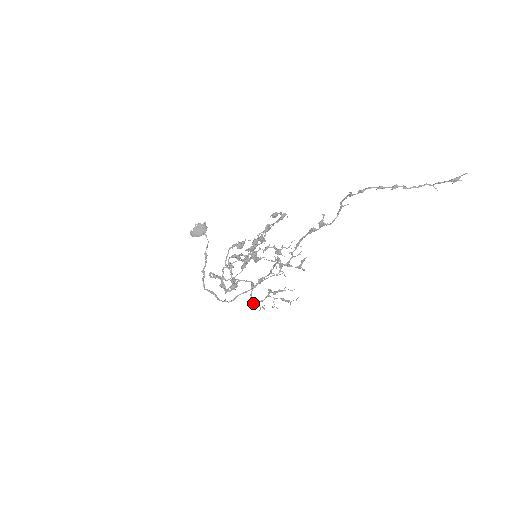
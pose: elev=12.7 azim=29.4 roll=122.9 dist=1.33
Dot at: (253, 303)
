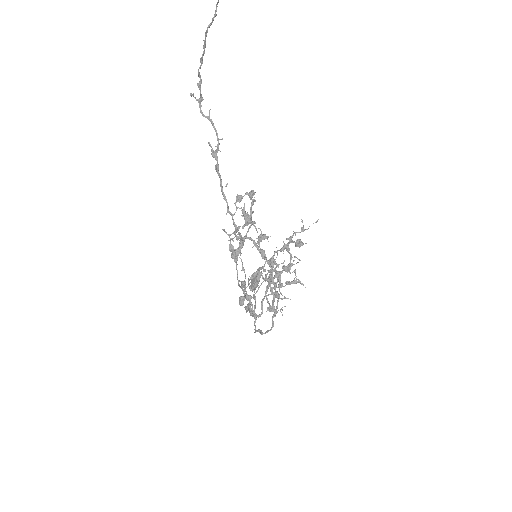
Dot at: (267, 309)
